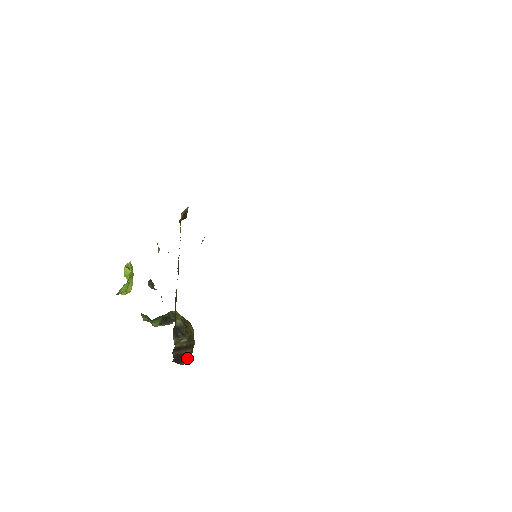
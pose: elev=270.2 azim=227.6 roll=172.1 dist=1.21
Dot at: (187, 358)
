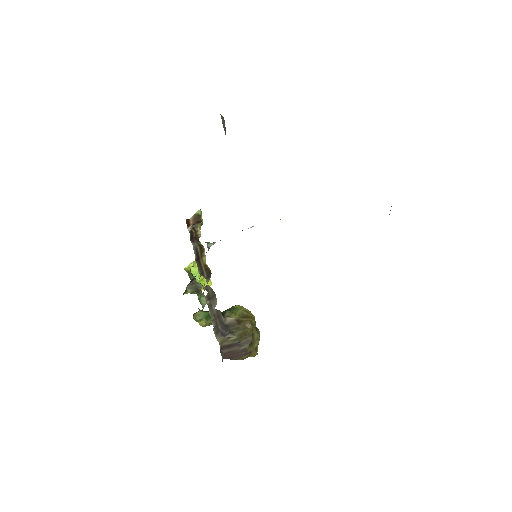
Dot at: (244, 354)
